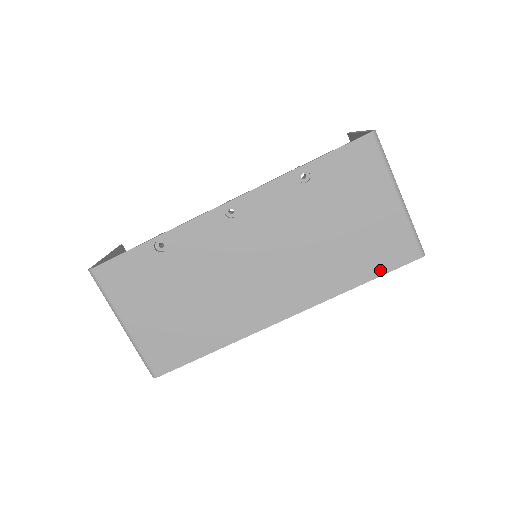
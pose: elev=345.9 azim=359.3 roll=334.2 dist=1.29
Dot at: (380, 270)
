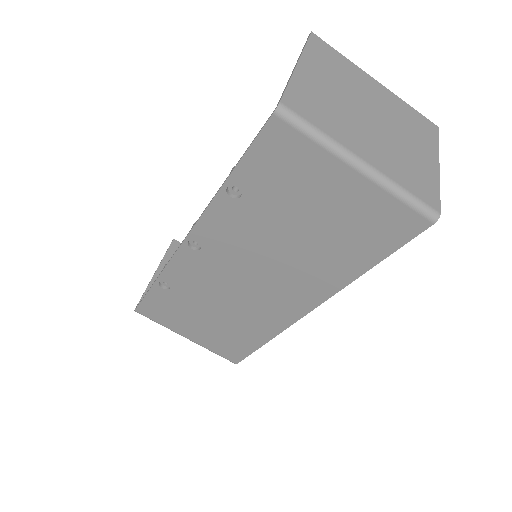
Dot at: (385, 250)
